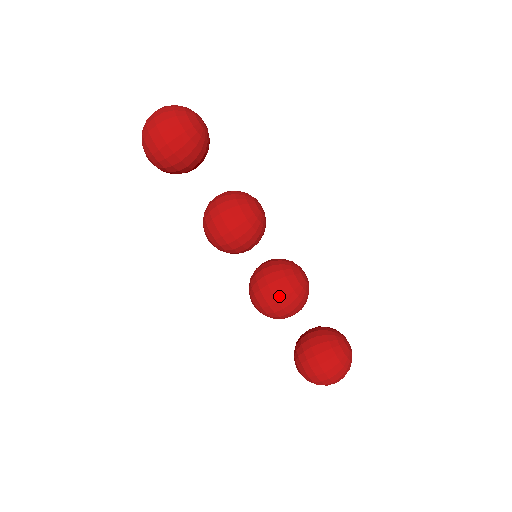
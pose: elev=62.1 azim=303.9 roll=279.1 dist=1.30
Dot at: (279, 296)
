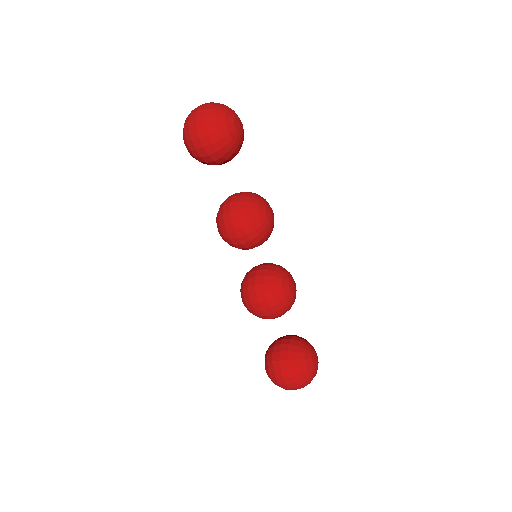
Dot at: (261, 298)
